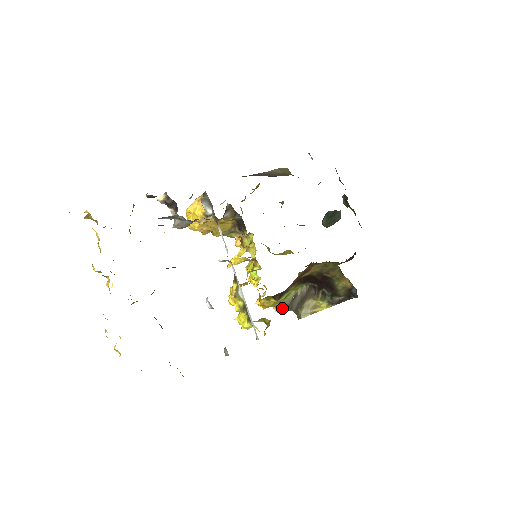
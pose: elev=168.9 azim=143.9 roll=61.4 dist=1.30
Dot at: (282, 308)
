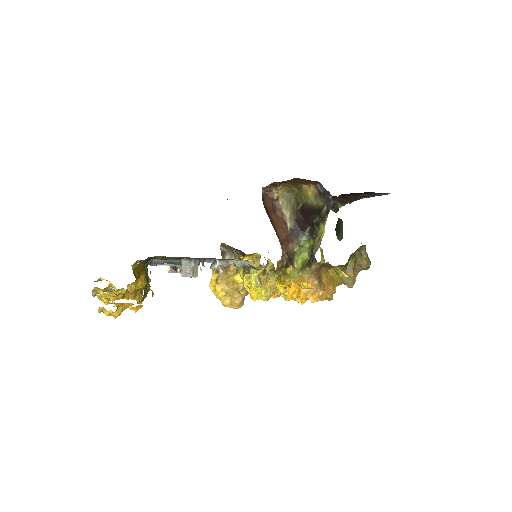
Dot at: (306, 274)
